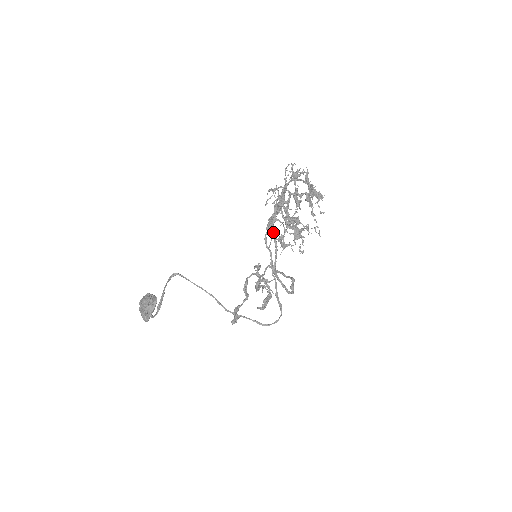
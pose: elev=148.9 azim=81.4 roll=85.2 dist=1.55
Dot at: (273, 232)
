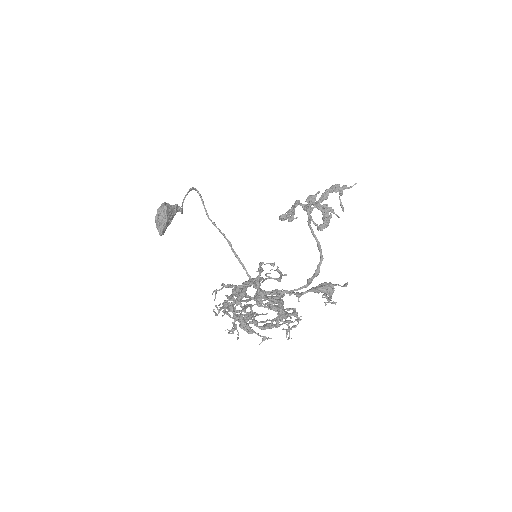
Dot at: occluded
